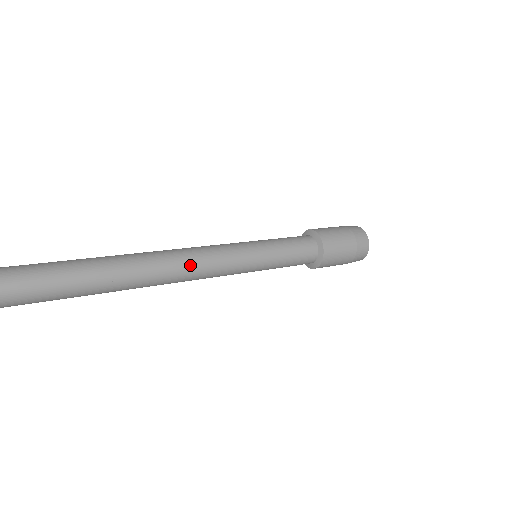
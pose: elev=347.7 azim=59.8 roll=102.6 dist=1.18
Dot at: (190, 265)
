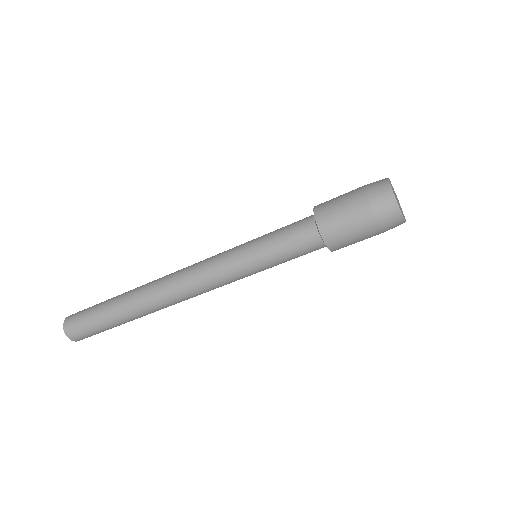
Dot at: occluded
